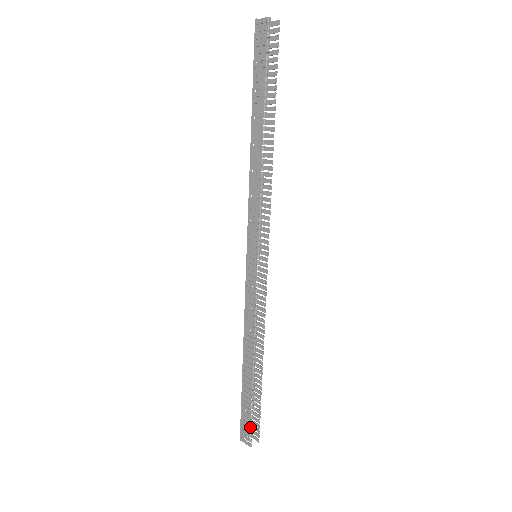
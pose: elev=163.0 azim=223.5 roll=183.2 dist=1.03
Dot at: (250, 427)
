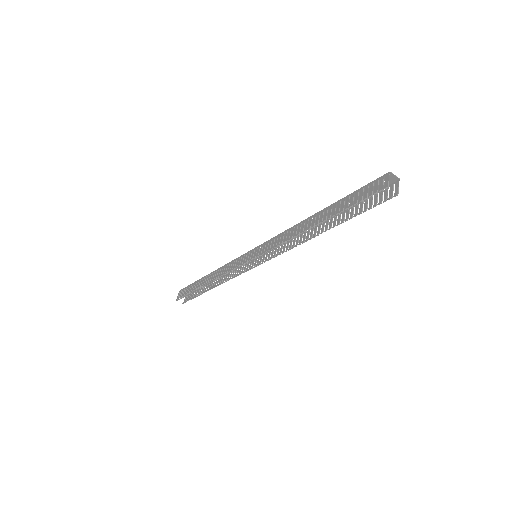
Dot at: (183, 296)
